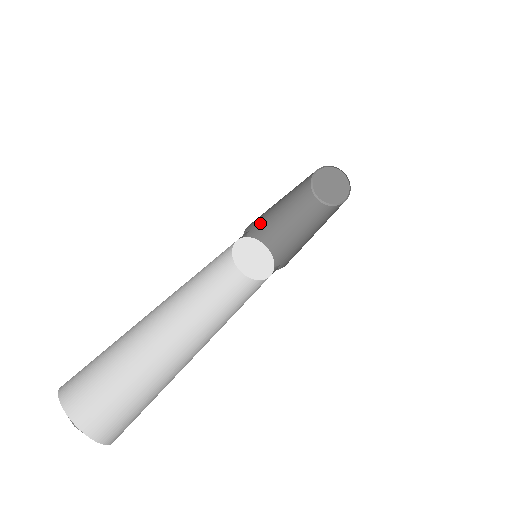
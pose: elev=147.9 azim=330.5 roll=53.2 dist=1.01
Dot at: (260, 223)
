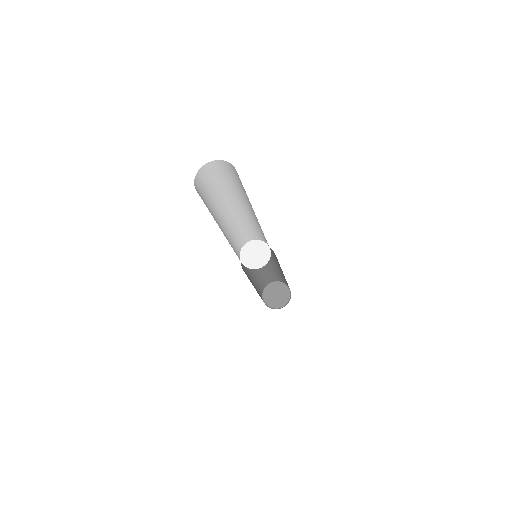
Dot at: occluded
